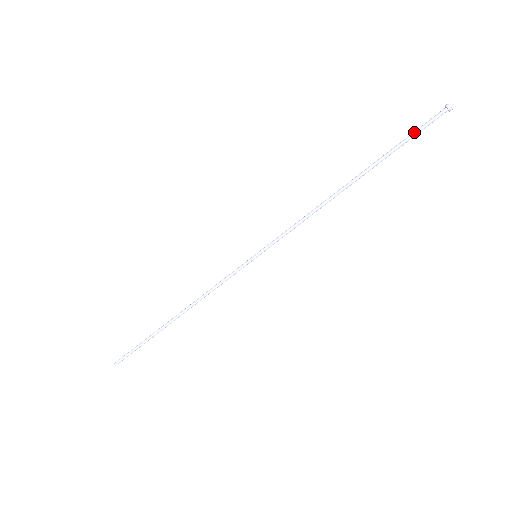
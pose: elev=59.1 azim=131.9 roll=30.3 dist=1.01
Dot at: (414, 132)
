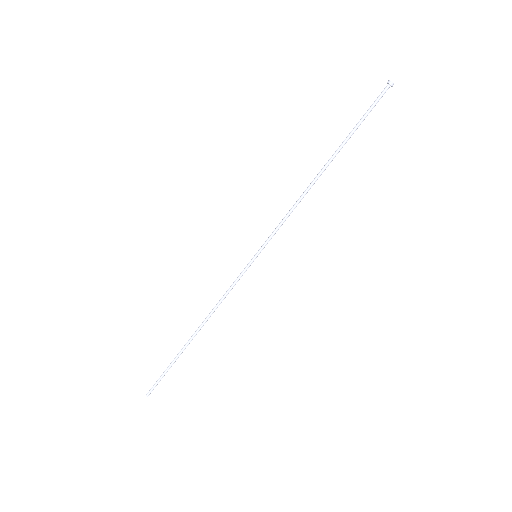
Dot at: (367, 111)
